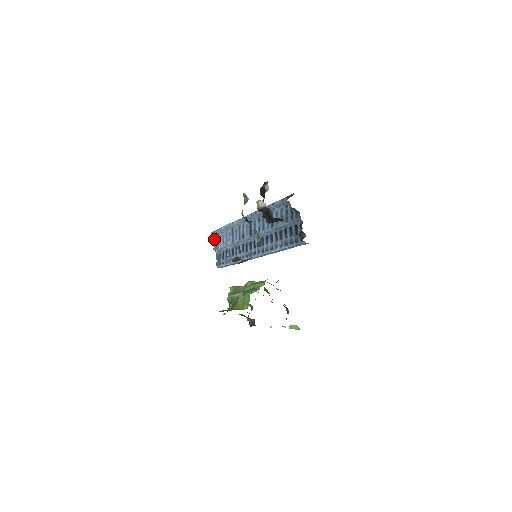
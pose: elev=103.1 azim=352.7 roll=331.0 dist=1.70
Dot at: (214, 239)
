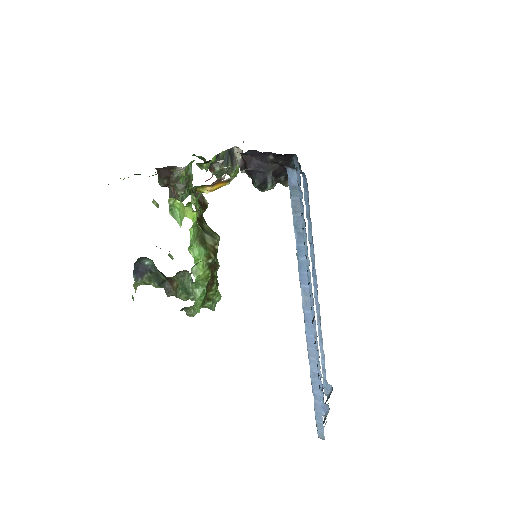
Dot at: occluded
